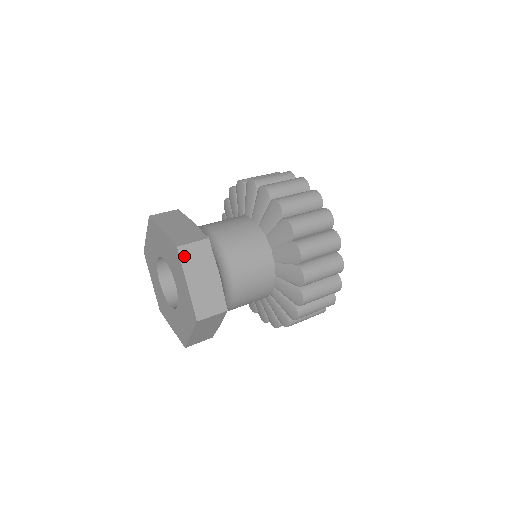
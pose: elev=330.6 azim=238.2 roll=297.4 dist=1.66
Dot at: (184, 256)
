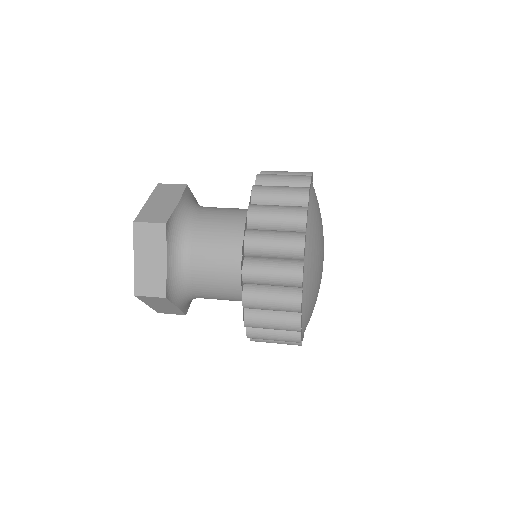
Dot at: (138, 232)
